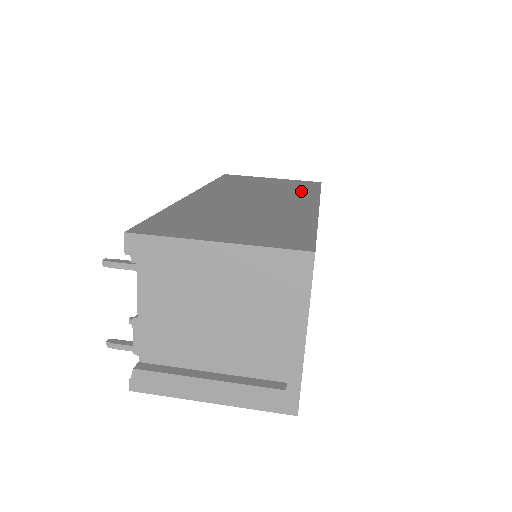
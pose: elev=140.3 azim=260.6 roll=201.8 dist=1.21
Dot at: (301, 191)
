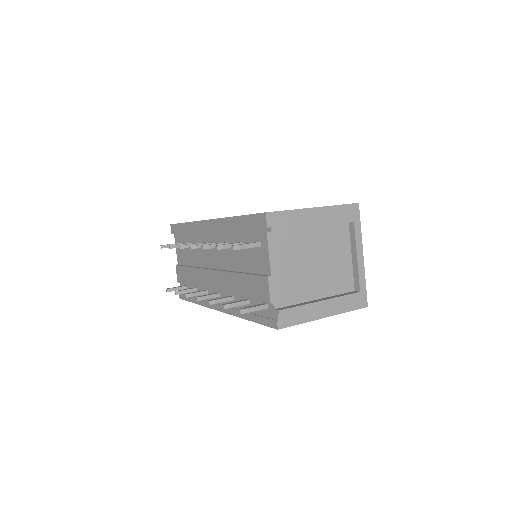
Dot at: occluded
